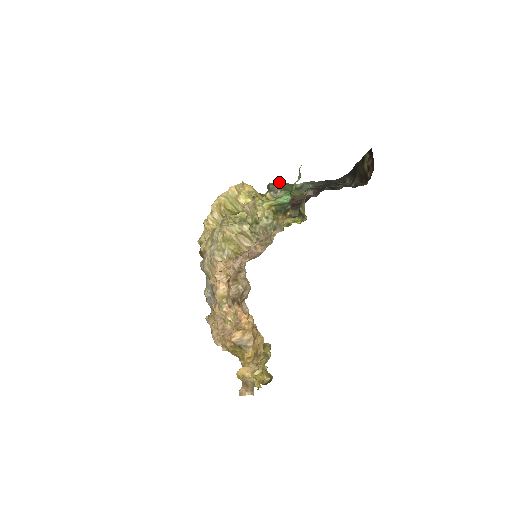
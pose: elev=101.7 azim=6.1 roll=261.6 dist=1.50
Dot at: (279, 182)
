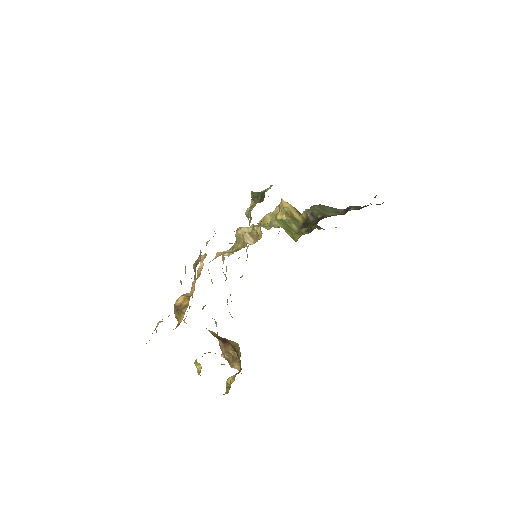
Dot at: occluded
